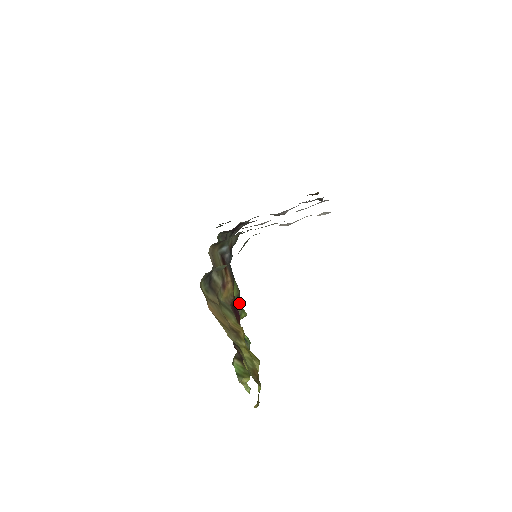
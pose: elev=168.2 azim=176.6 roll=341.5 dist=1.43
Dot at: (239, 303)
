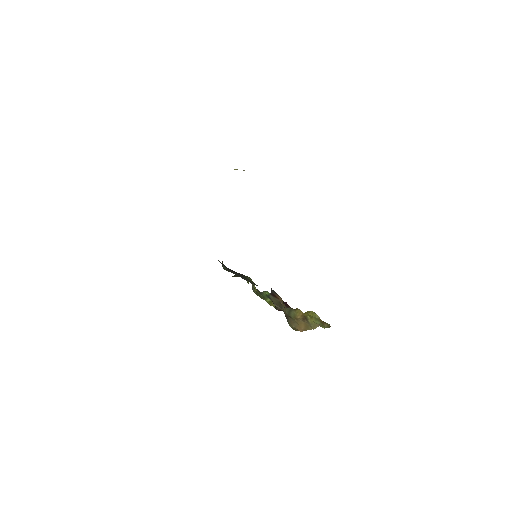
Dot at: occluded
